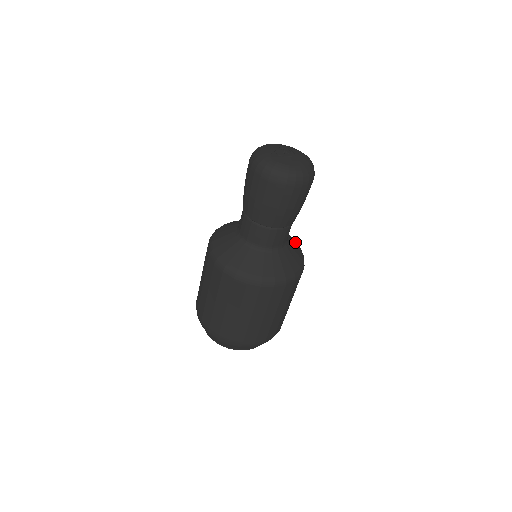
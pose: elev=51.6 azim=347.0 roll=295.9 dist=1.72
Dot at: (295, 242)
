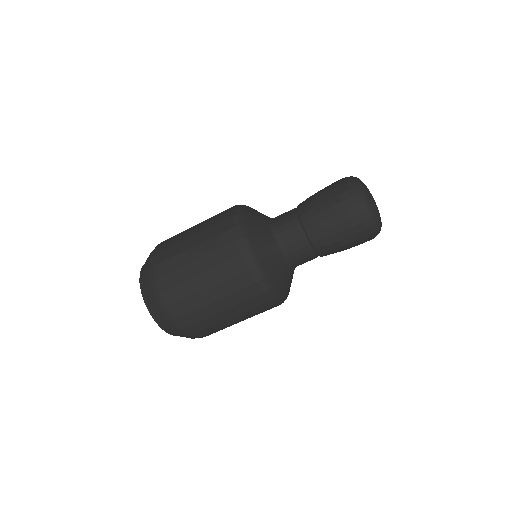
Dot at: occluded
